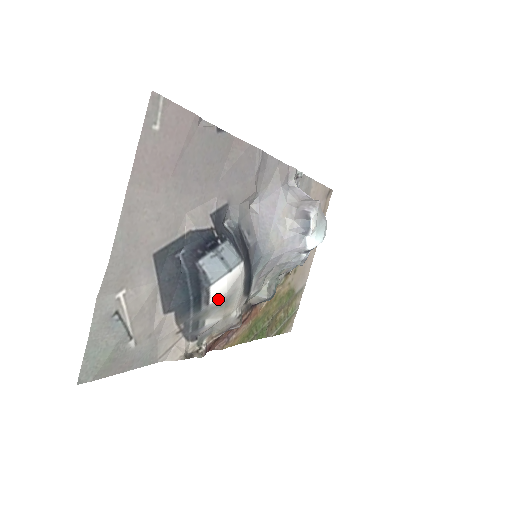
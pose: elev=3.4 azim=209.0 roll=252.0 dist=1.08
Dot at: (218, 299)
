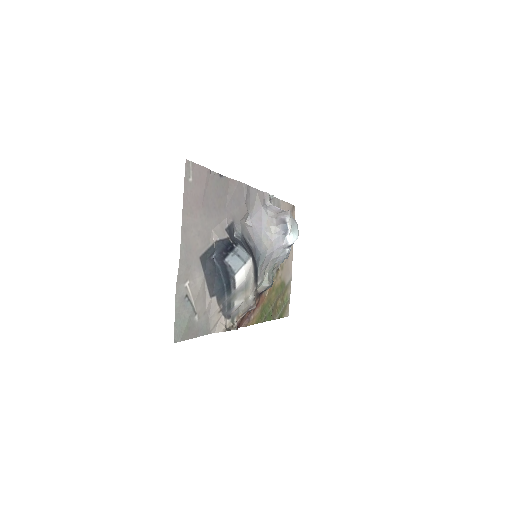
Dot at: (241, 284)
